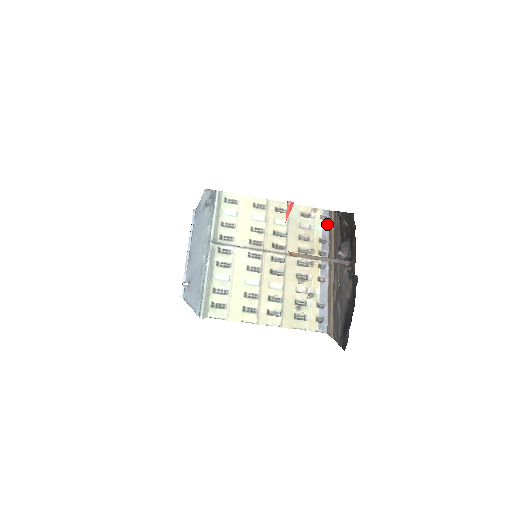
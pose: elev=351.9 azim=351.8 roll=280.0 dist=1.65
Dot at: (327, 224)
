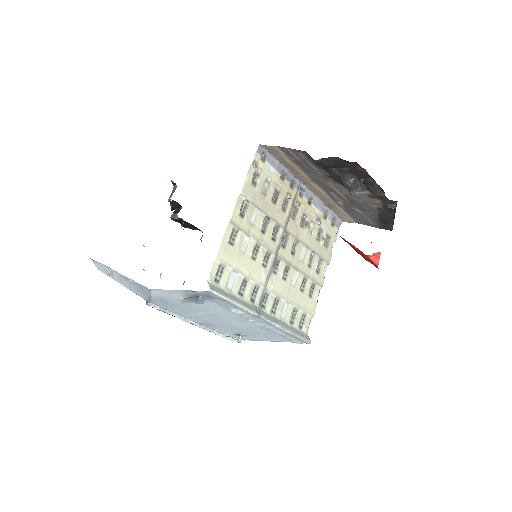
Dot at: (271, 158)
